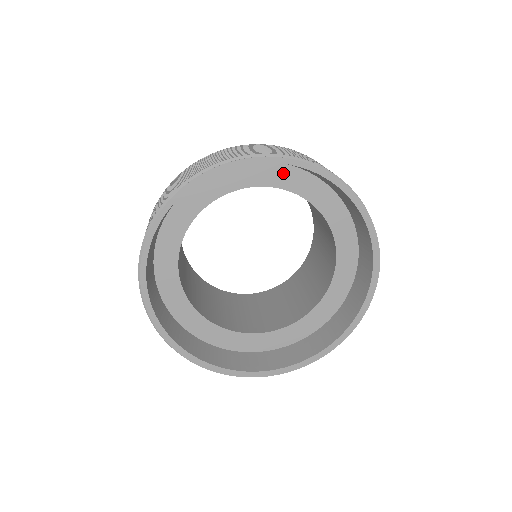
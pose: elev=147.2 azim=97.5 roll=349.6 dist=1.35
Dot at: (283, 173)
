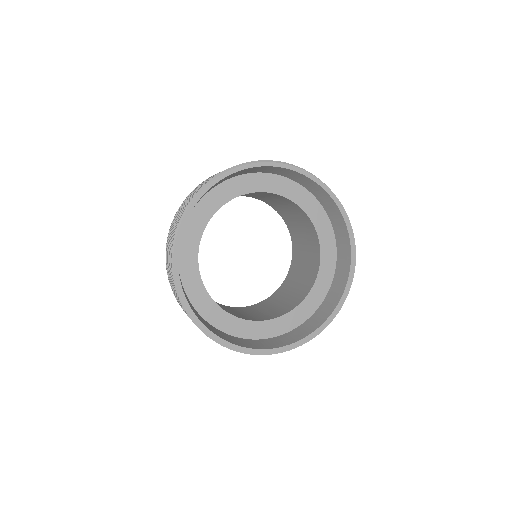
Dot at: (277, 182)
